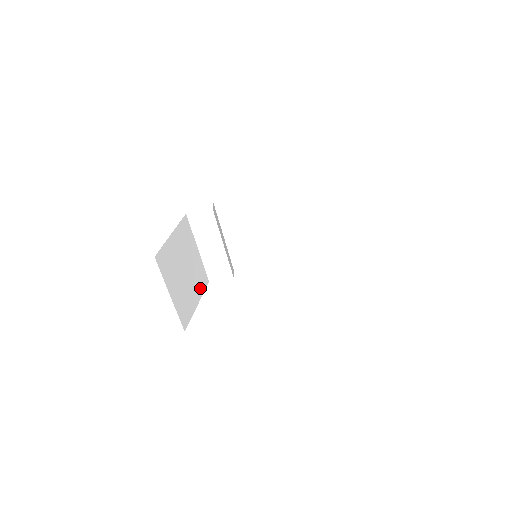
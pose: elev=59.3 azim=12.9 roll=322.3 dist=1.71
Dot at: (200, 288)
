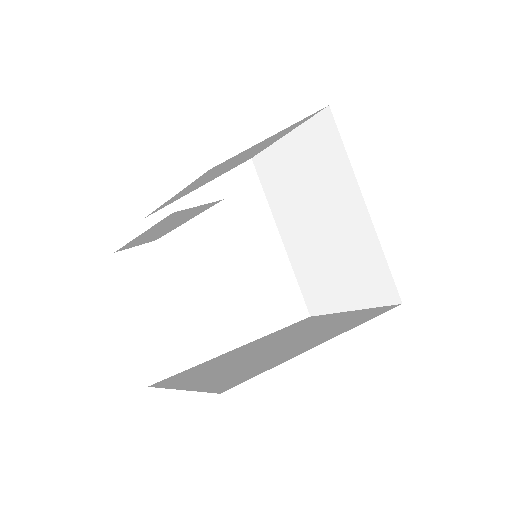
Dot at: occluded
